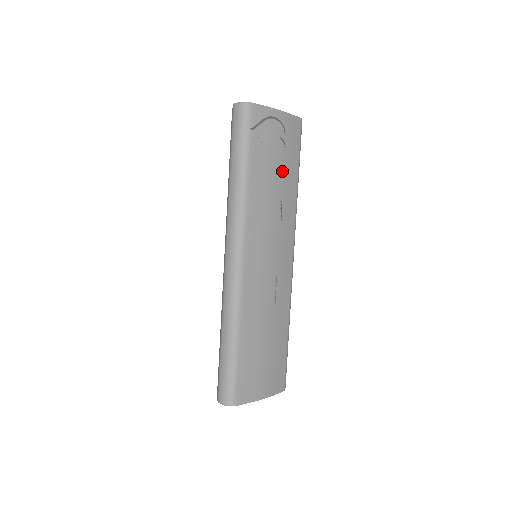
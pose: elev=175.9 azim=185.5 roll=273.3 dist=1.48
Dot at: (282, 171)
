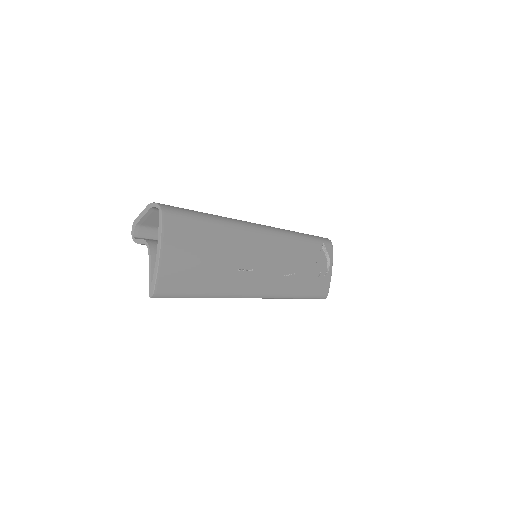
Dot at: (308, 274)
